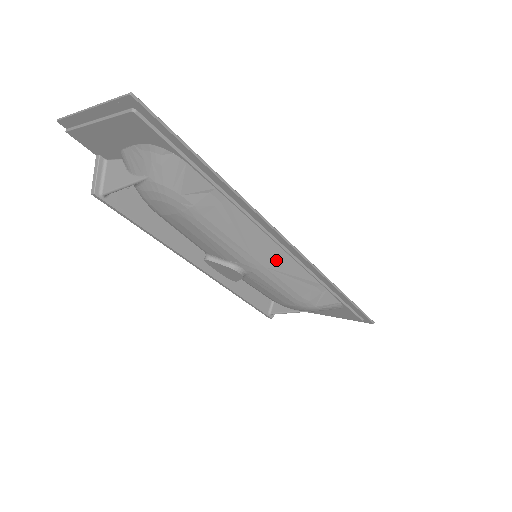
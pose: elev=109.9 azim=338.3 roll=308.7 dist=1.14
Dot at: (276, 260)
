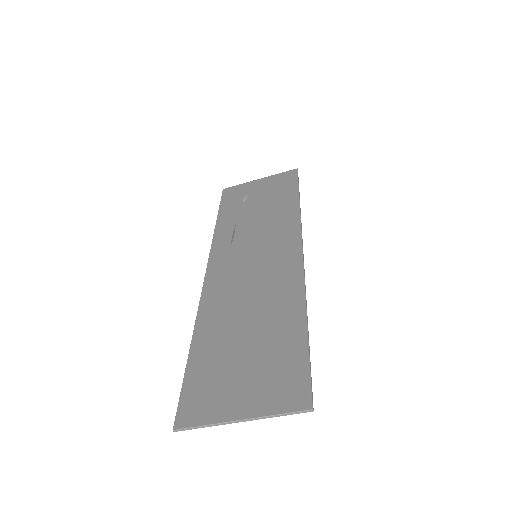
Dot at: occluded
